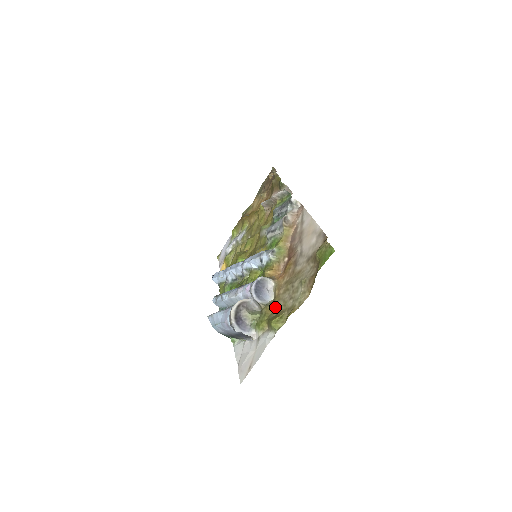
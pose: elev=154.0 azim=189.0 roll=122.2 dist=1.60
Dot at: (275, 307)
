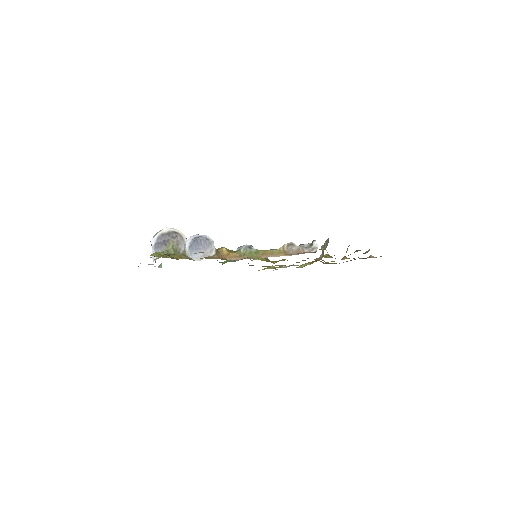
Dot at: (182, 258)
